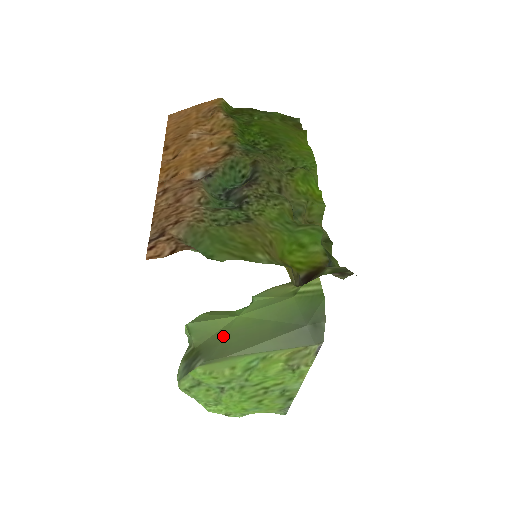
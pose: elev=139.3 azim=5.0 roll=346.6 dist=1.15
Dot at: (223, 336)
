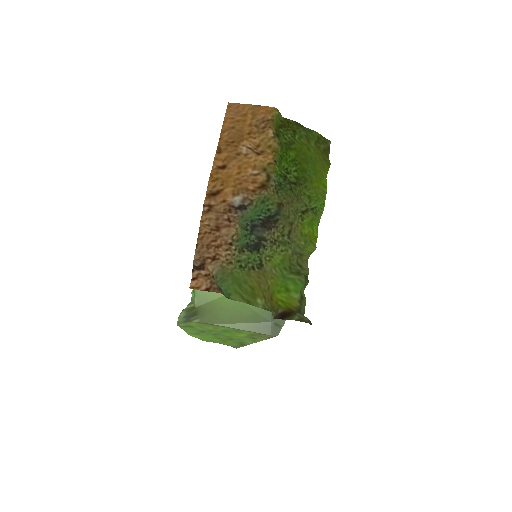
Dot at: (216, 306)
